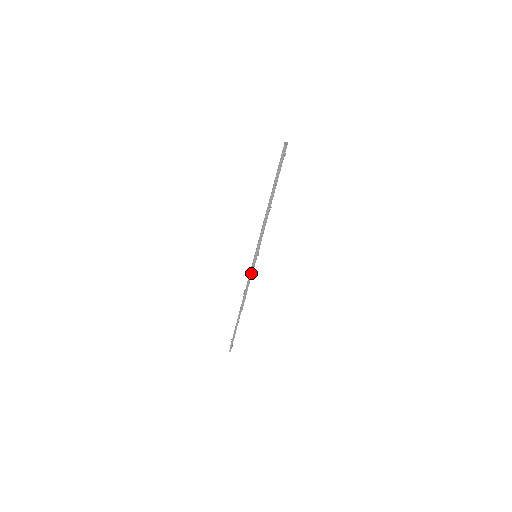
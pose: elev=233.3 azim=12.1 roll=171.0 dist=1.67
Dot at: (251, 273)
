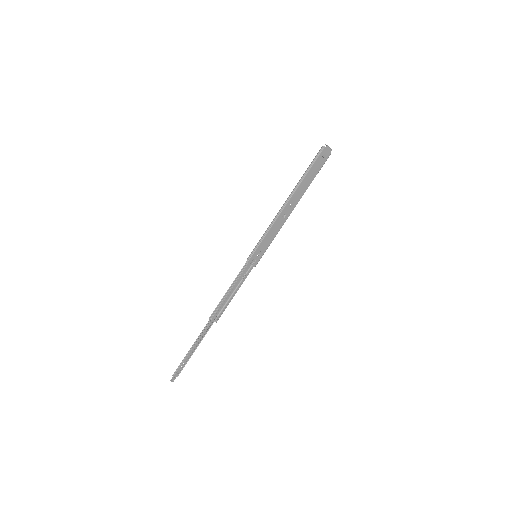
Dot at: (241, 271)
